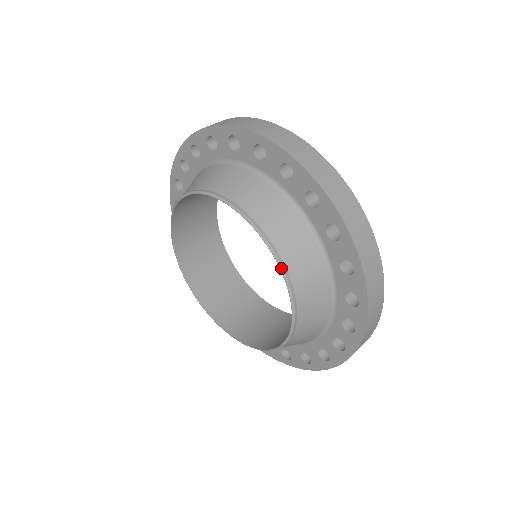
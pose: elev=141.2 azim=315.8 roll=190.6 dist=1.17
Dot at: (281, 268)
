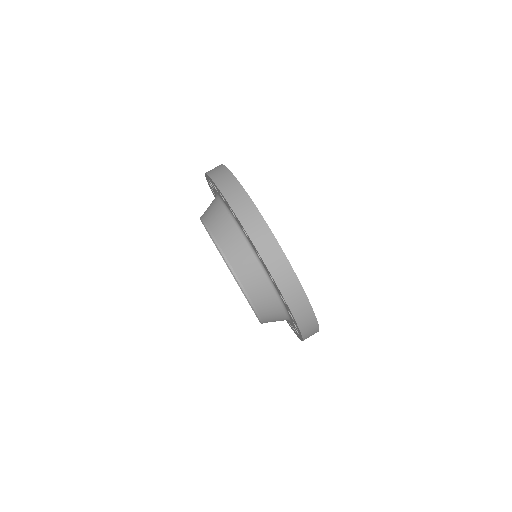
Dot at: occluded
